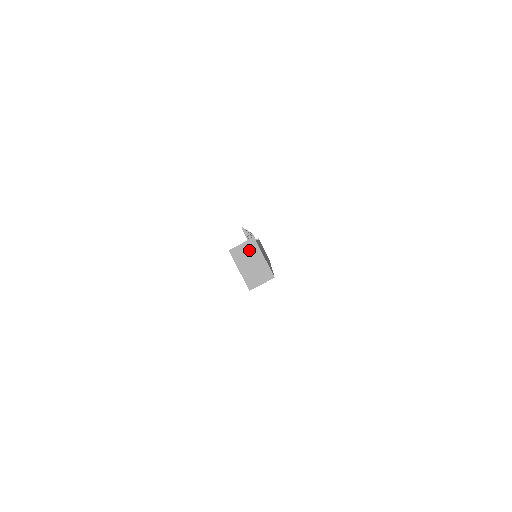
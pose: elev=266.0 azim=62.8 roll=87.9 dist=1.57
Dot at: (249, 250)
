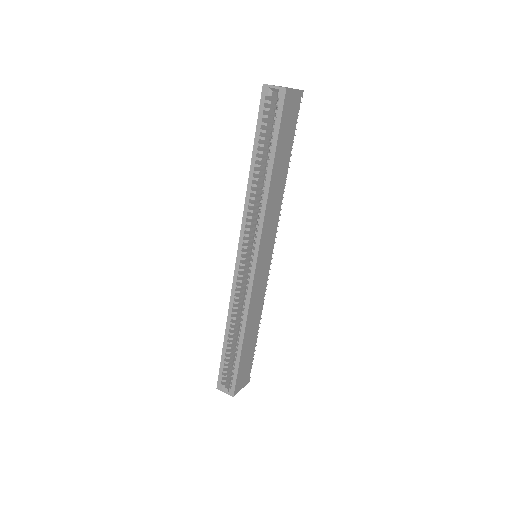
Dot at: (292, 88)
